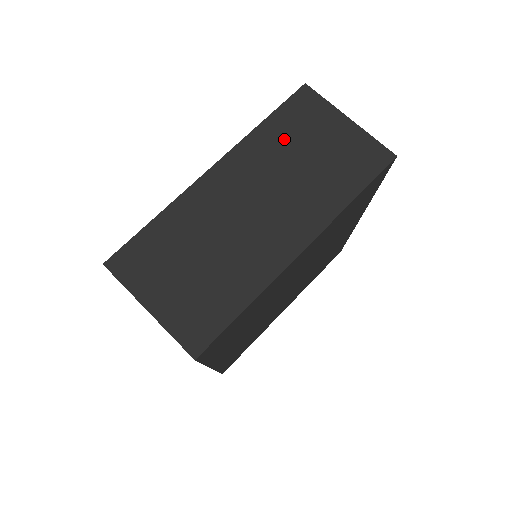
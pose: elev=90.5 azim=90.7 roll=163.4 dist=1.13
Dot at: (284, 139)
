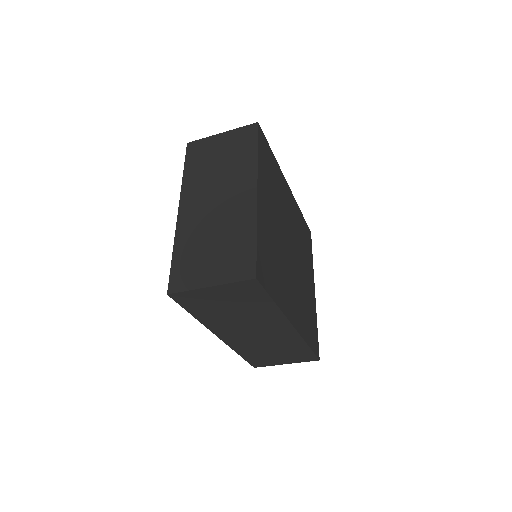
Dot at: (200, 168)
